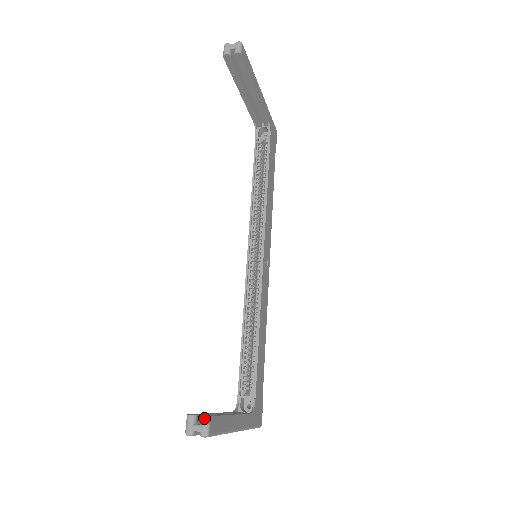
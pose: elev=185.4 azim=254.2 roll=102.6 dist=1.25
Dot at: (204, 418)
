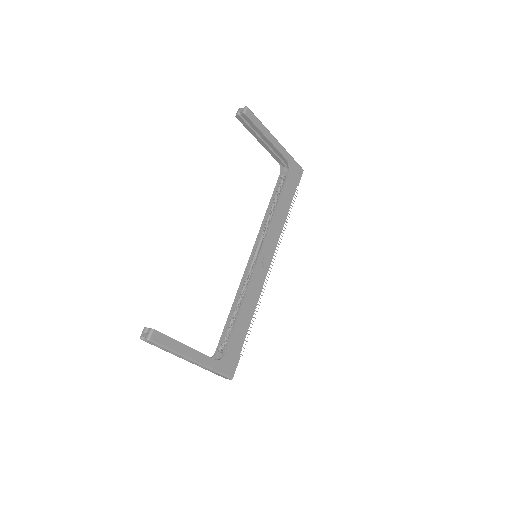
Dot at: (150, 329)
